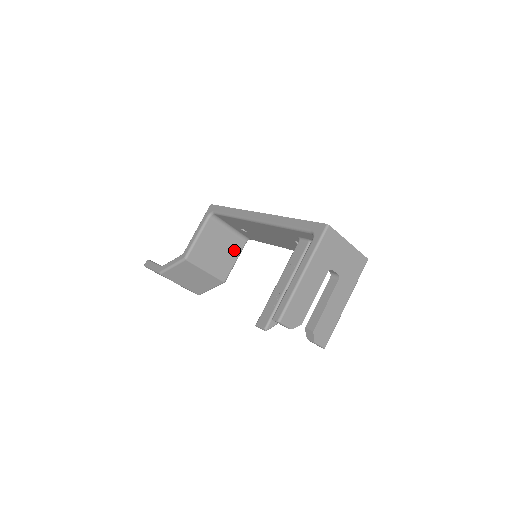
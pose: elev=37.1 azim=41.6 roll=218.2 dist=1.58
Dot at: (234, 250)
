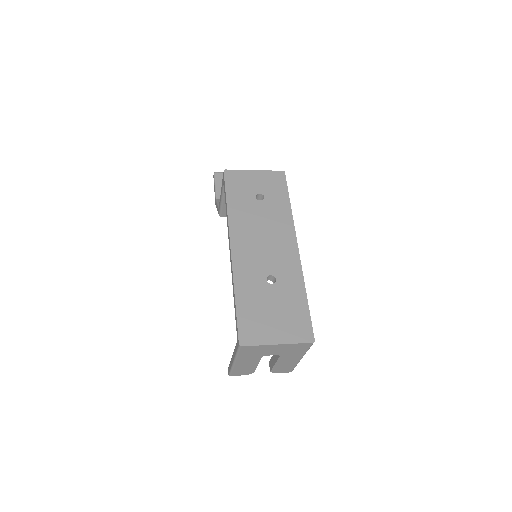
Dot at: occluded
